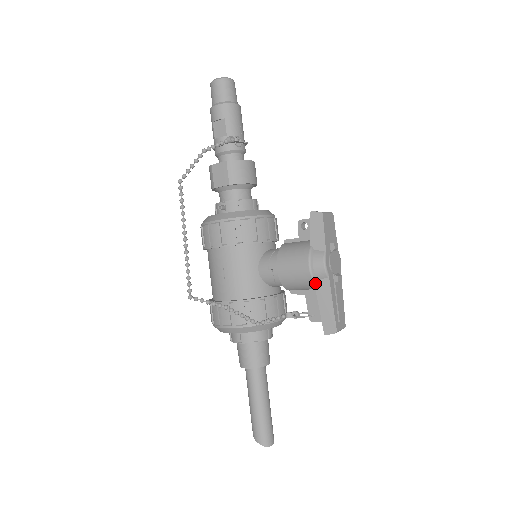
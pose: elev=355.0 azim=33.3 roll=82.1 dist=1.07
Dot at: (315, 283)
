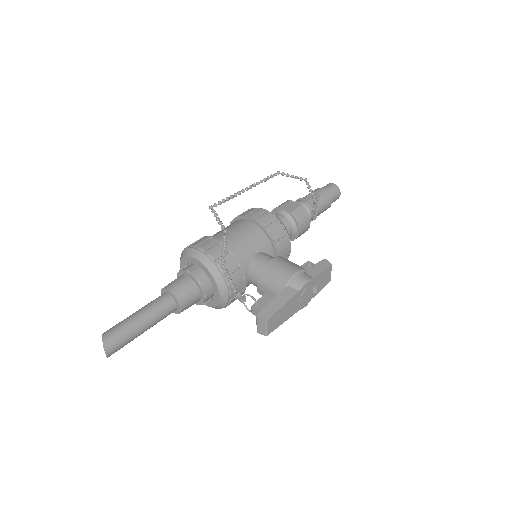
Dot at: (287, 286)
